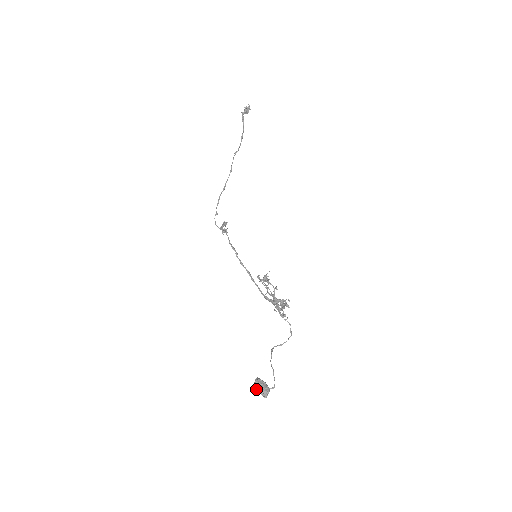
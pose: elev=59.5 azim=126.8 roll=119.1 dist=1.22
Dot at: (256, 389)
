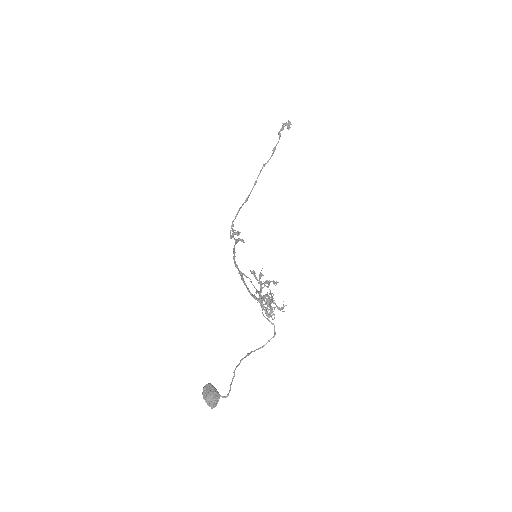
Dot at: (204, 397)
